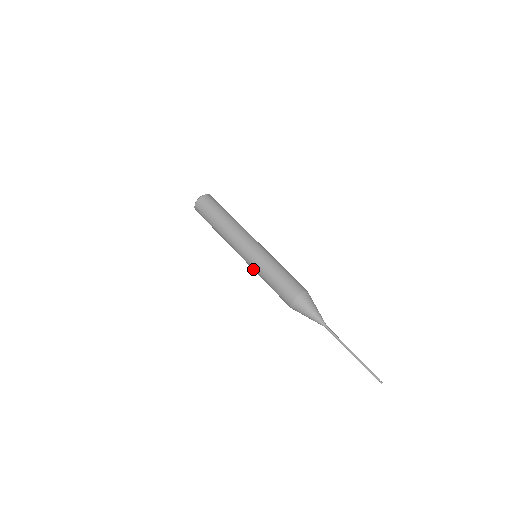
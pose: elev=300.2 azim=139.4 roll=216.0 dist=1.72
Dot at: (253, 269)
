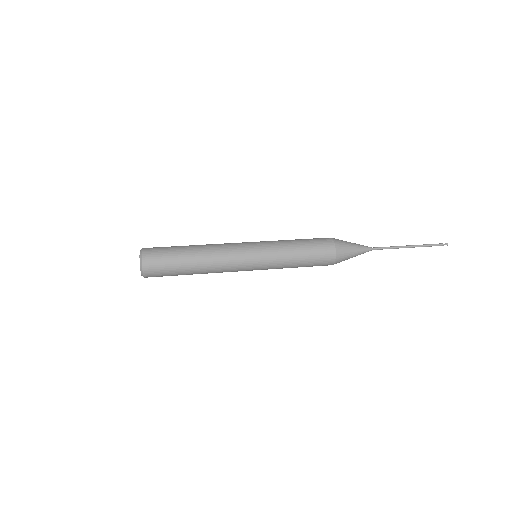
Dot at: (269, 268)
